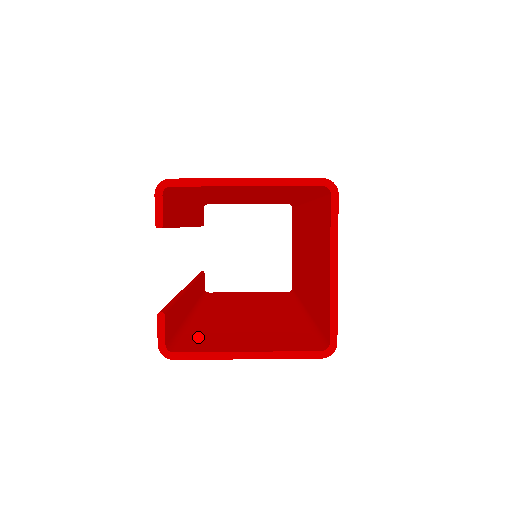
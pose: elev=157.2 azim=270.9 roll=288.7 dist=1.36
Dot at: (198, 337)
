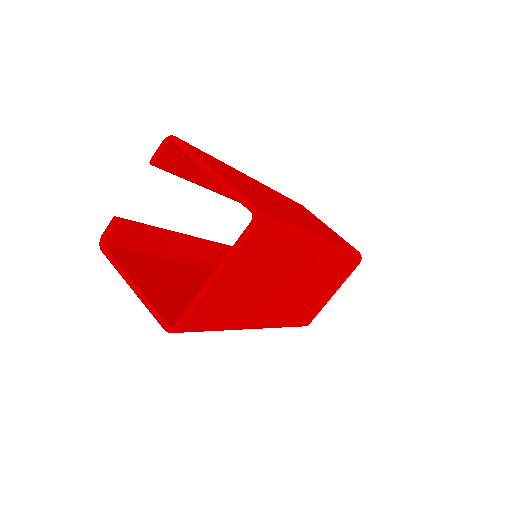
Dot at: (143, 260)
